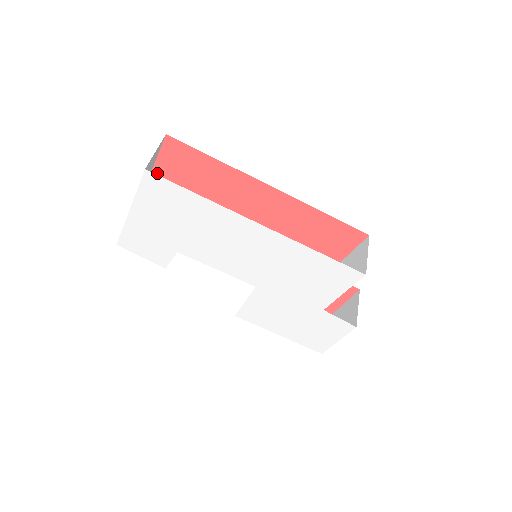
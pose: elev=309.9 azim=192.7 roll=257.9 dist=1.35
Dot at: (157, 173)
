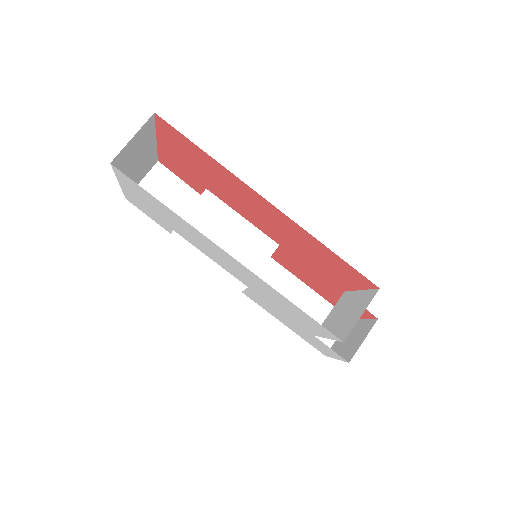
Dot at: (162, 141)
